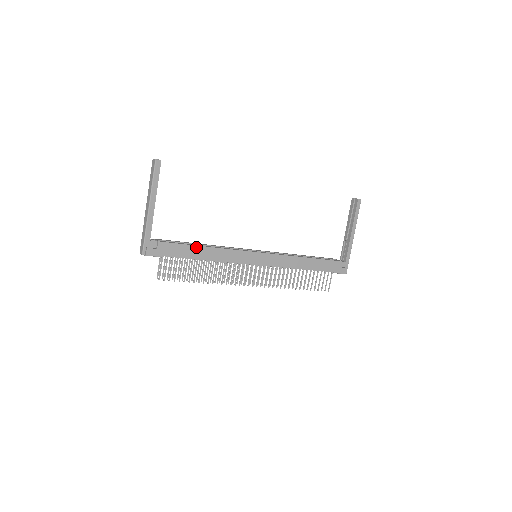
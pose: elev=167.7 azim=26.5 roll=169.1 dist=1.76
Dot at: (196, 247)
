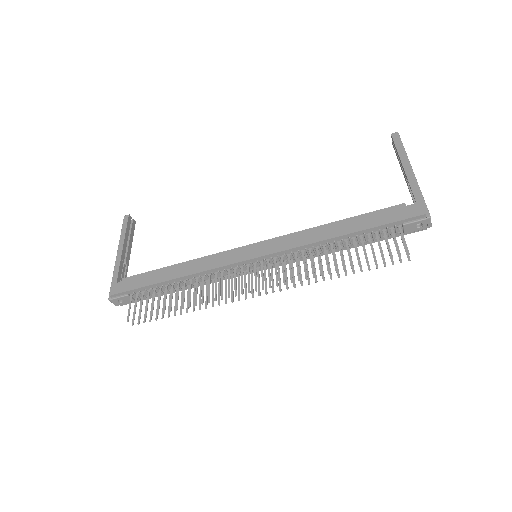
Dot at: (165, 269)
